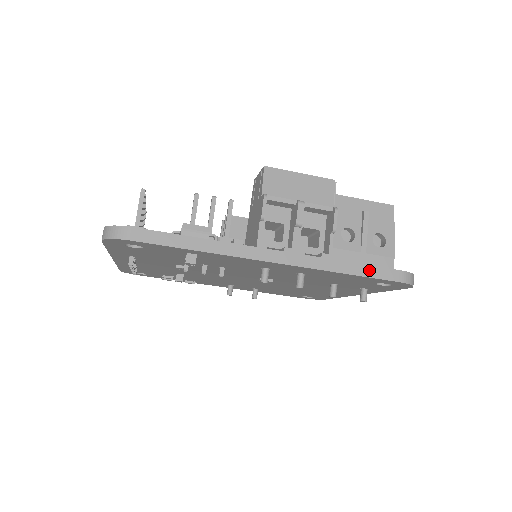
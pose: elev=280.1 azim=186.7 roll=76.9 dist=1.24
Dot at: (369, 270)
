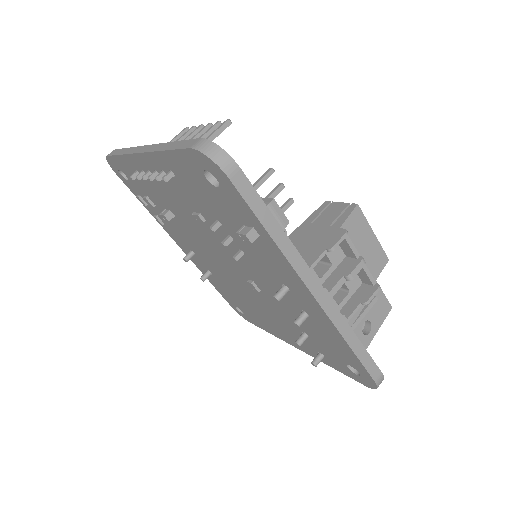
Dot at: (365, 356)
